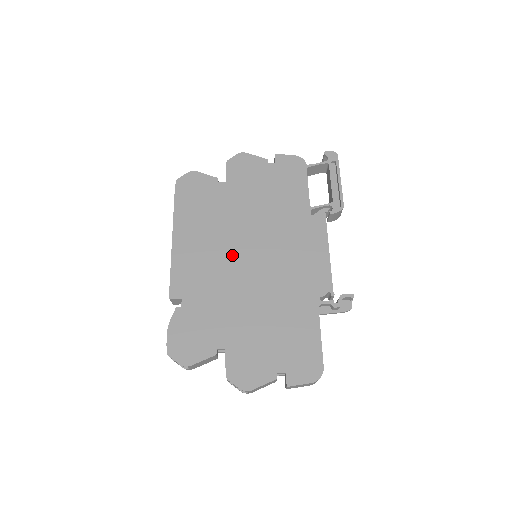
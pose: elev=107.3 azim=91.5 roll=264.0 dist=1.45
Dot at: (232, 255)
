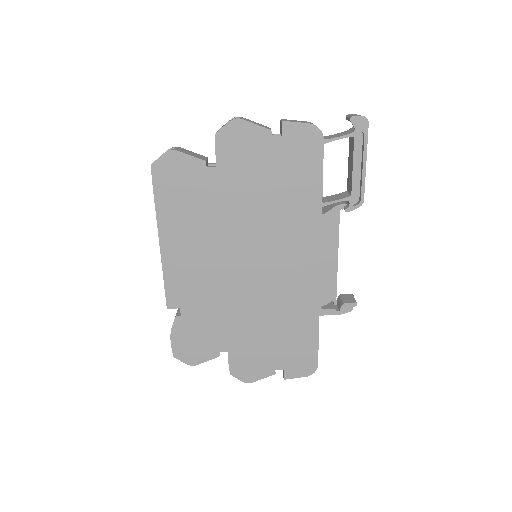
Dot at: (229, 263)
